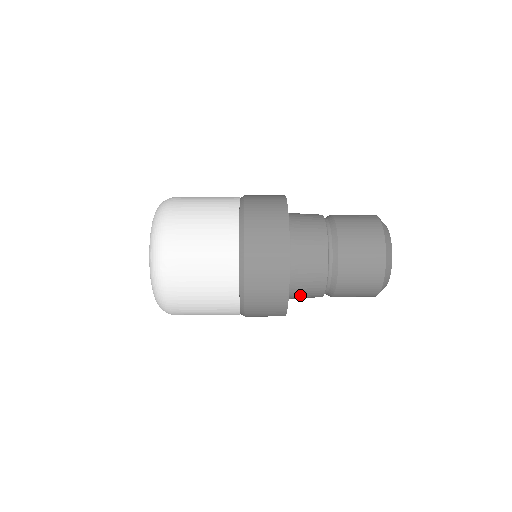
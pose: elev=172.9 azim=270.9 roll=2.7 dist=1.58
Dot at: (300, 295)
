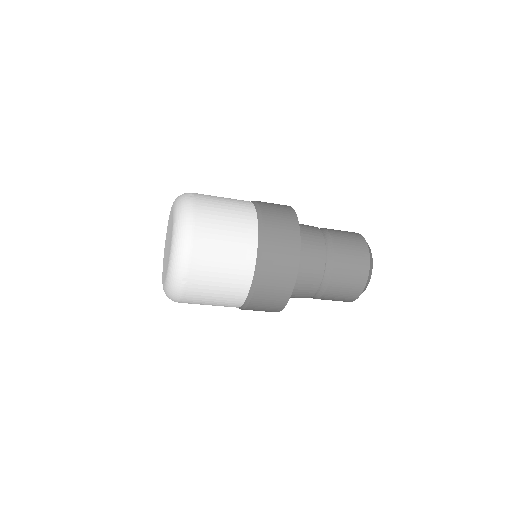
Dot at: occluded
